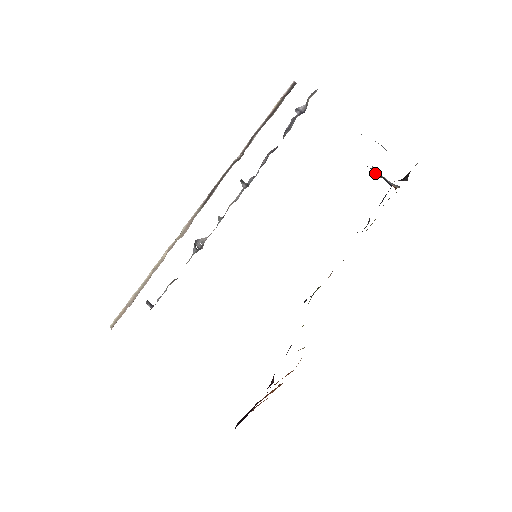
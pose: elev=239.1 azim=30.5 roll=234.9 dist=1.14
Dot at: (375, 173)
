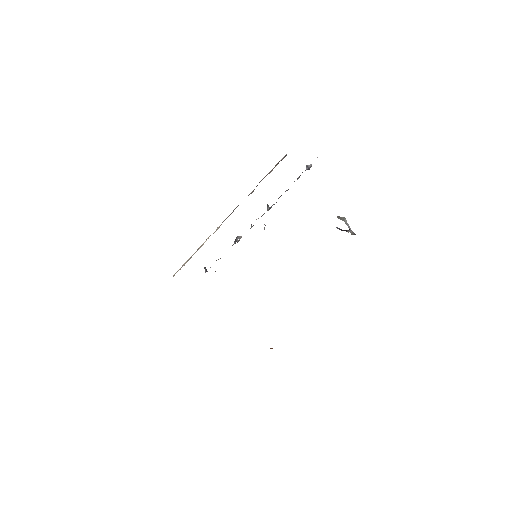
Dot at: occluded
